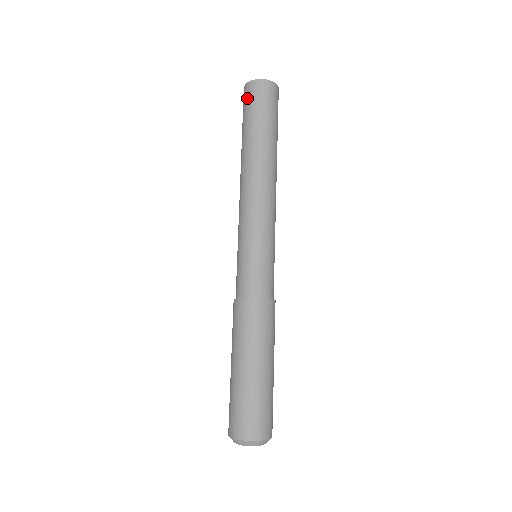
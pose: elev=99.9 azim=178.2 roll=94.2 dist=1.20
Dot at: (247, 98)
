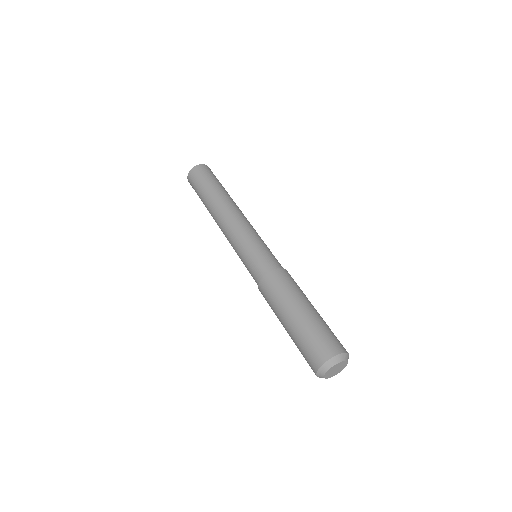
Dot at: (192, 182)
